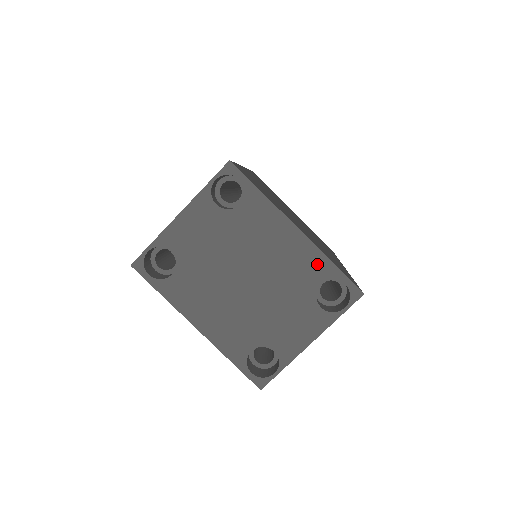
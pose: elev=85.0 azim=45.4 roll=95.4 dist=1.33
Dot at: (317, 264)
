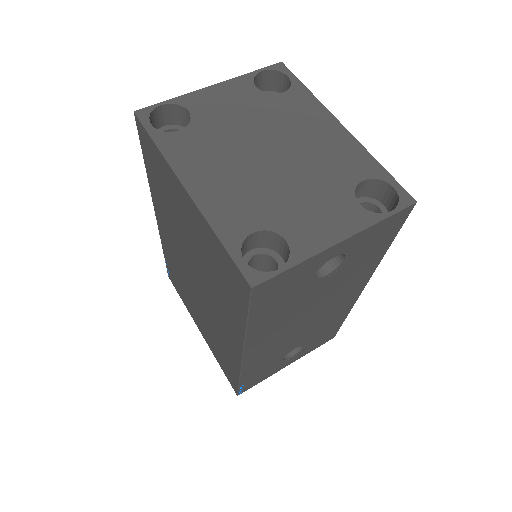
Dot at: (360, 160)
